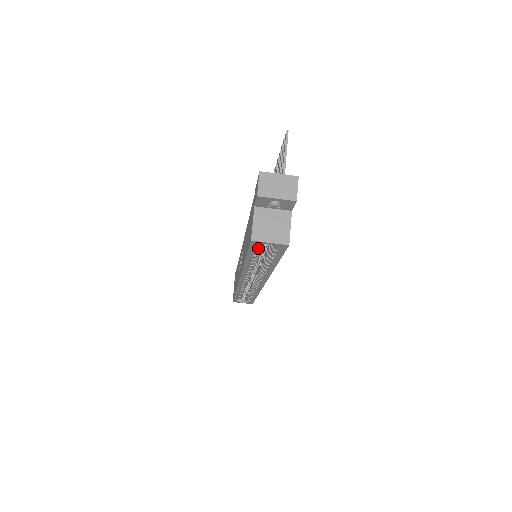
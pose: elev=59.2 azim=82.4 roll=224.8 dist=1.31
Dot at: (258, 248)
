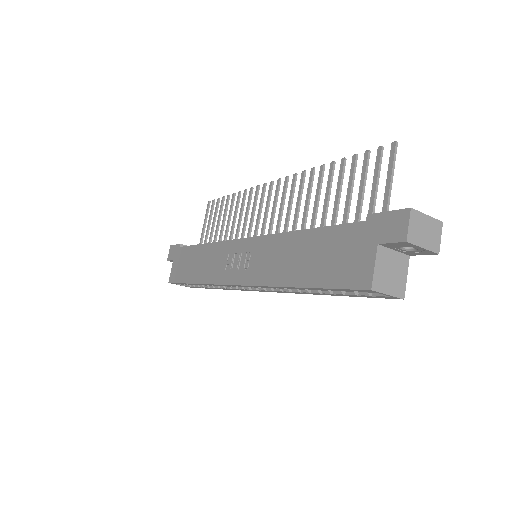
Dot at: (354, 290)
